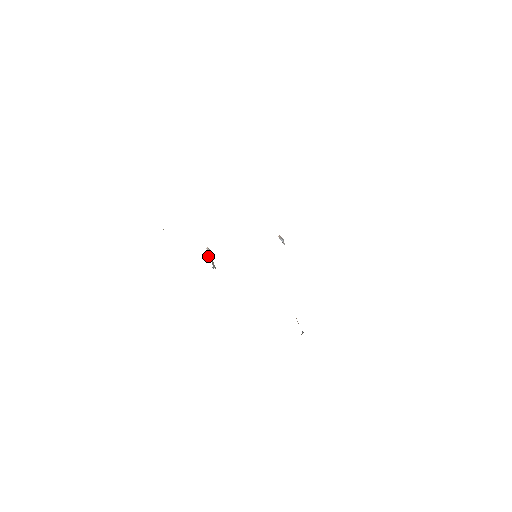
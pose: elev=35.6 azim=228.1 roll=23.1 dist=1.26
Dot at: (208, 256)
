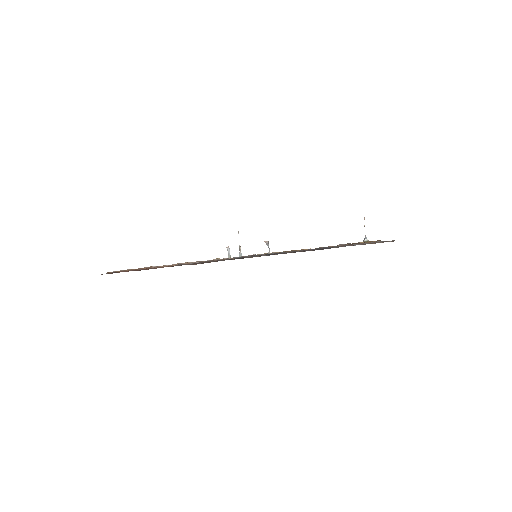
Dot at: occluded
